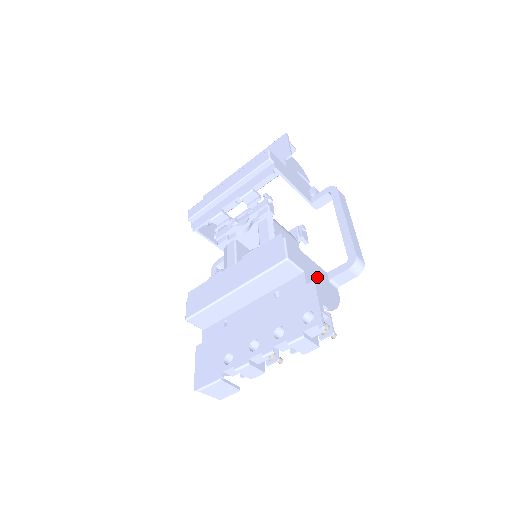
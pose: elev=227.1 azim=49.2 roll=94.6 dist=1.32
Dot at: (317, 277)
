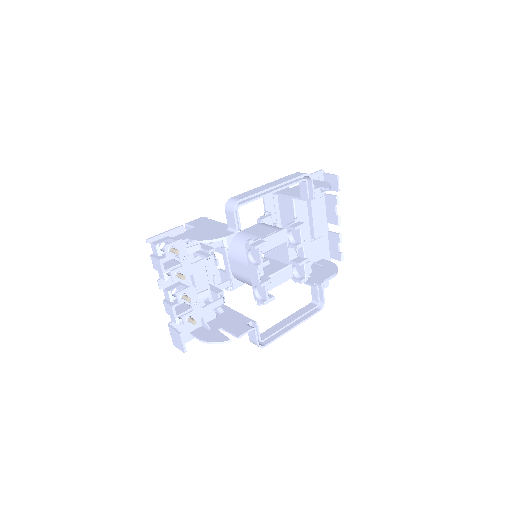
Dot at: (210, 229)
